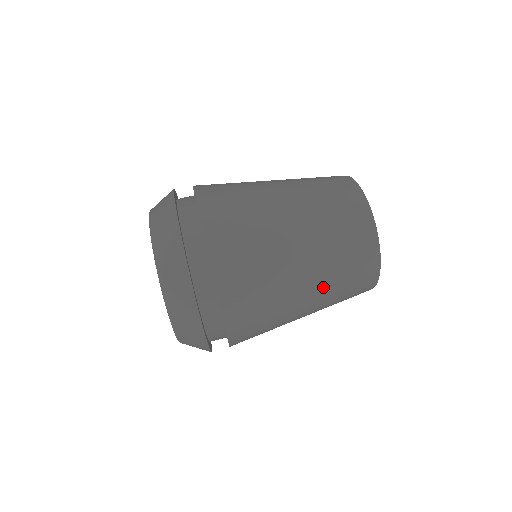
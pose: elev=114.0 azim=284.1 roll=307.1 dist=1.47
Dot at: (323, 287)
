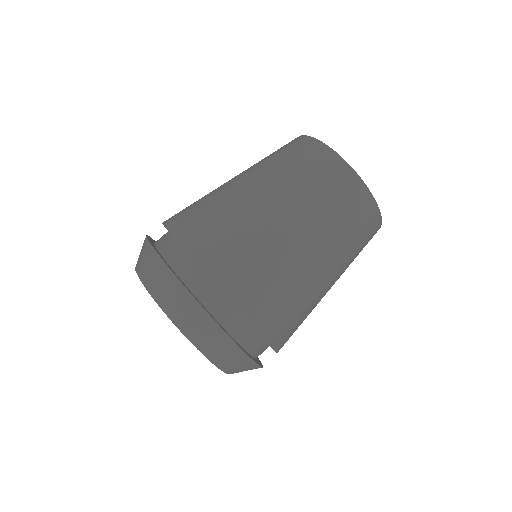
Dot at: (342, 273)
